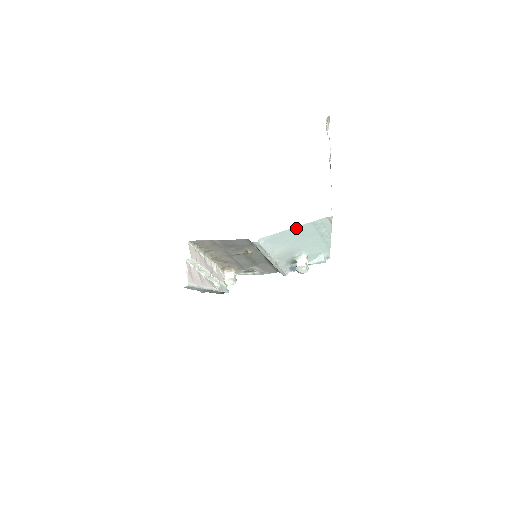
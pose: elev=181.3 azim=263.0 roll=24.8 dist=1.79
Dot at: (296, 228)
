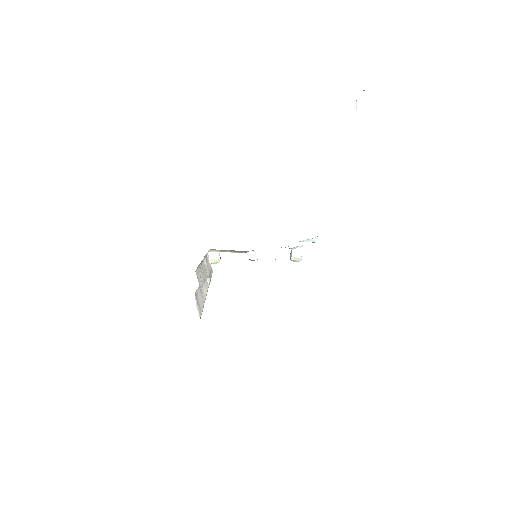
Dot at: occluded
